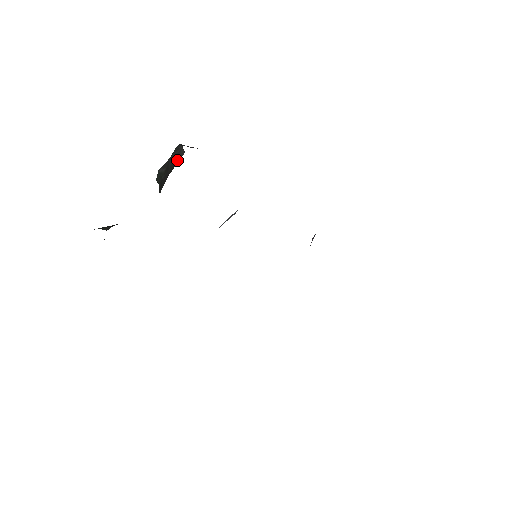
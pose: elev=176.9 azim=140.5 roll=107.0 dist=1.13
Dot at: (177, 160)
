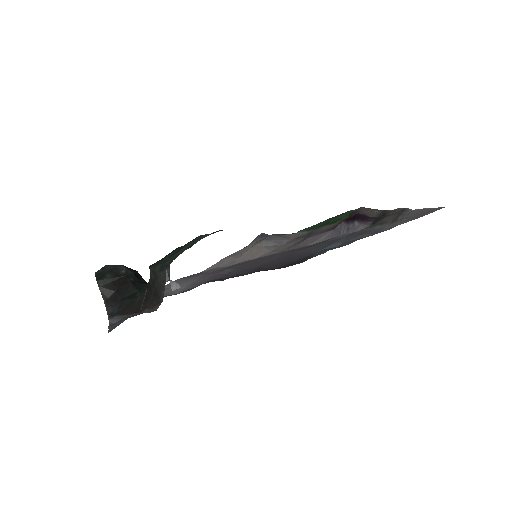
Dot at: (158, 294)
